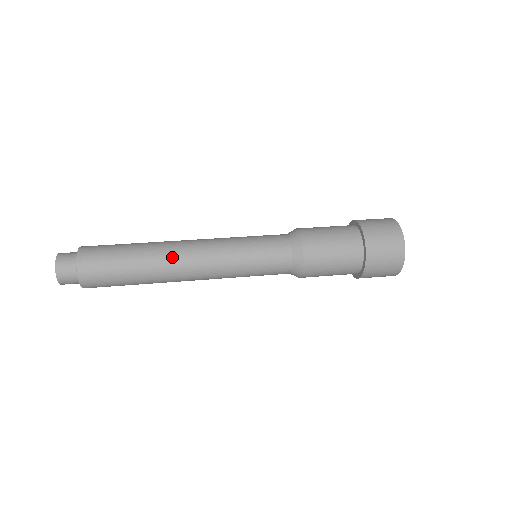
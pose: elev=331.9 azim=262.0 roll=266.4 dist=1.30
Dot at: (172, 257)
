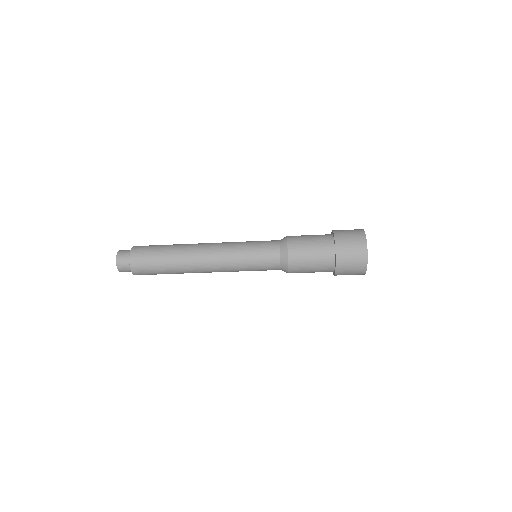
Dot at: (196, 244)
